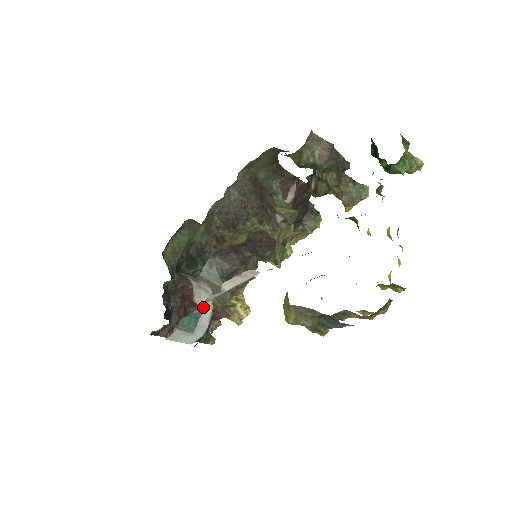
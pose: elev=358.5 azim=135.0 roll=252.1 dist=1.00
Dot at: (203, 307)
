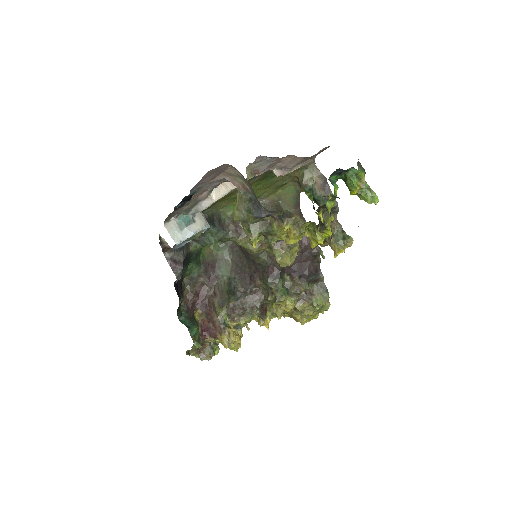
Dot at: (197, 222)
